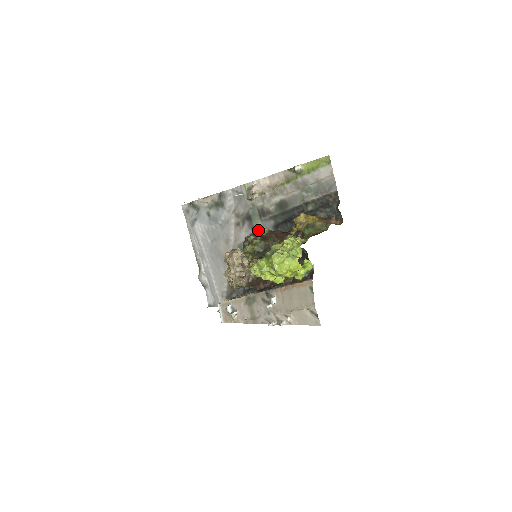
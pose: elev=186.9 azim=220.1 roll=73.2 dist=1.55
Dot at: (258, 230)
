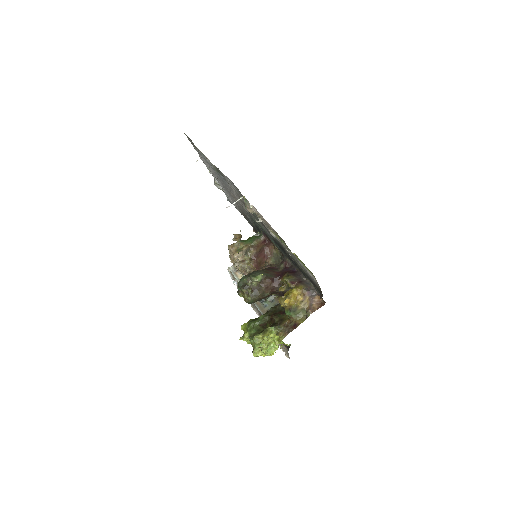
Dot at: (250, 280)
